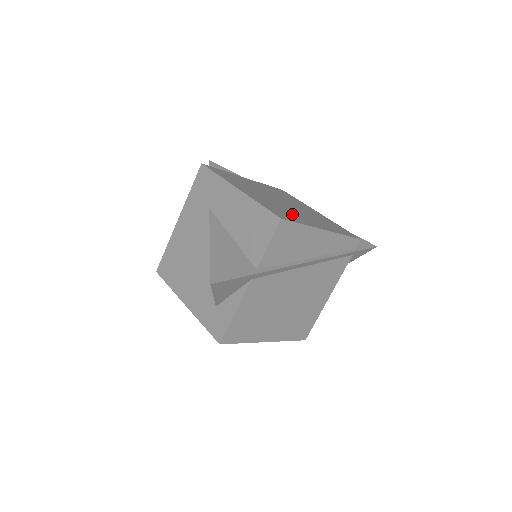
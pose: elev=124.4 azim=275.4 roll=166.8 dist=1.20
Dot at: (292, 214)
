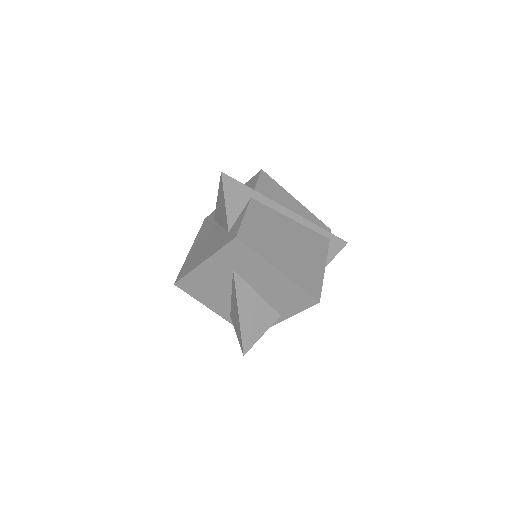
Dot at: occluded
